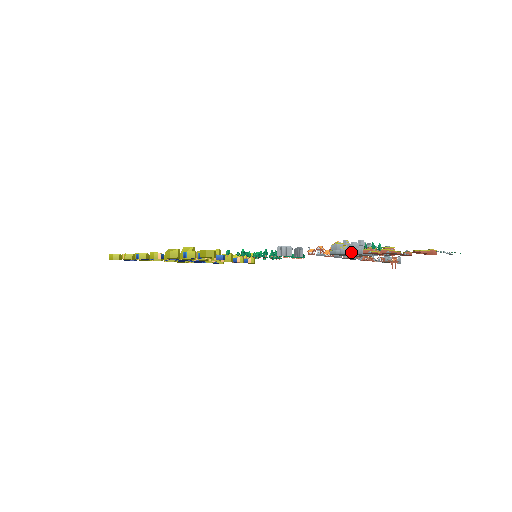
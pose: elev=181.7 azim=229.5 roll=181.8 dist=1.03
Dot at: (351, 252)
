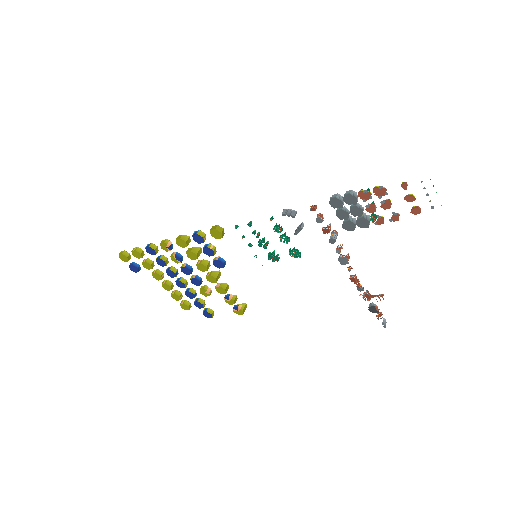
Dot at: (349, 193)
